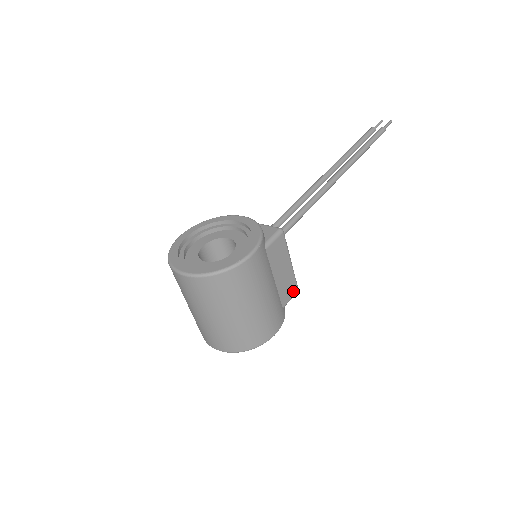
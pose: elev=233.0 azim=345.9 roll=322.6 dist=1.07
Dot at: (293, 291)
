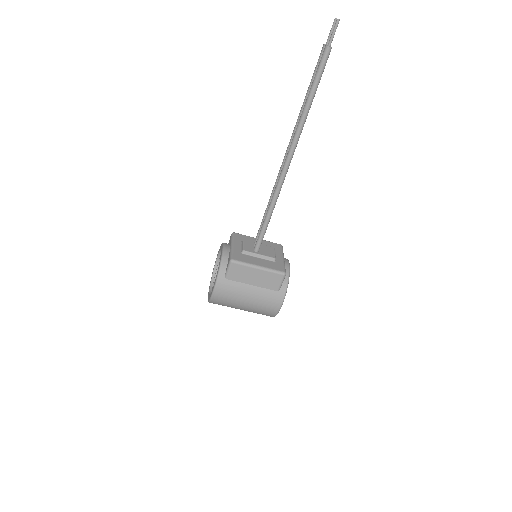
Dot at: (279, 278)
